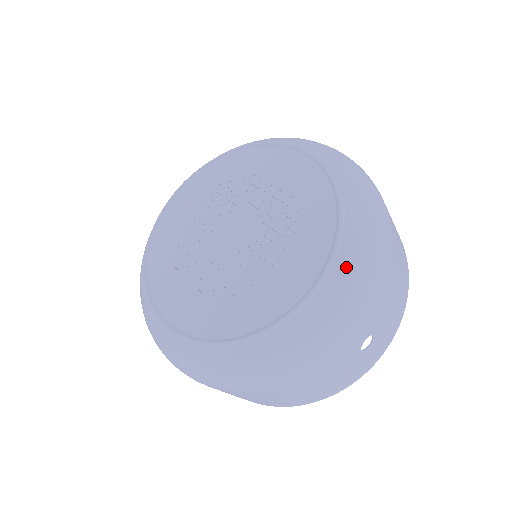
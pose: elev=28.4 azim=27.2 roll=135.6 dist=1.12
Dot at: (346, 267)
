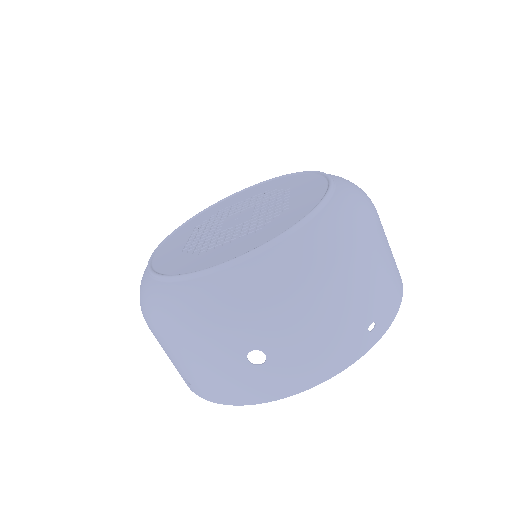
Dot at: (261, 262)
